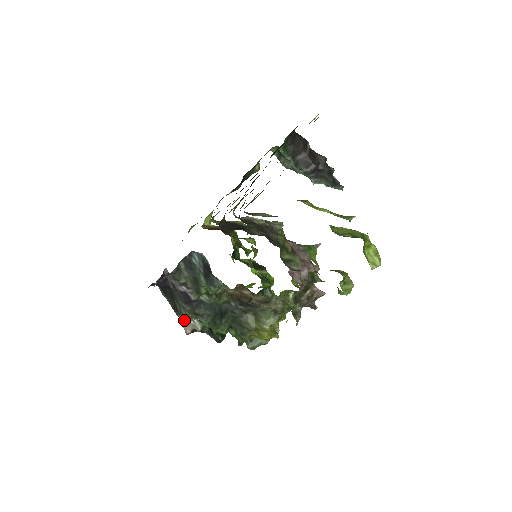
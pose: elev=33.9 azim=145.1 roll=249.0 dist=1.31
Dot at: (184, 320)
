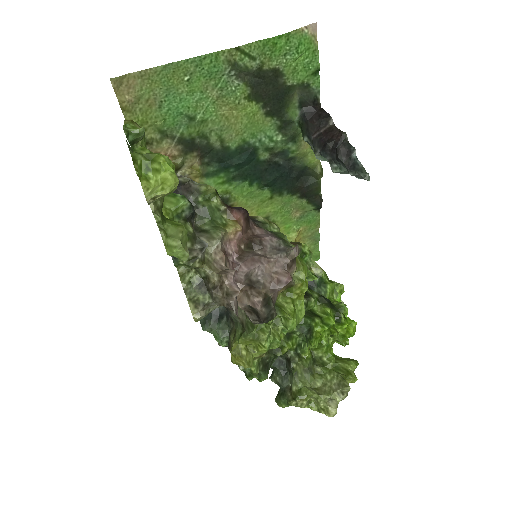
Dot at: occluded
